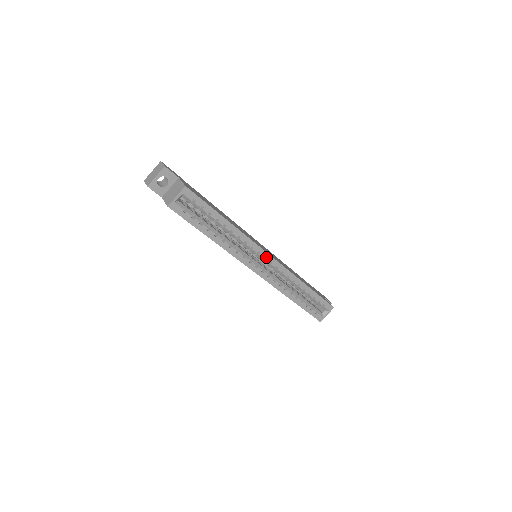
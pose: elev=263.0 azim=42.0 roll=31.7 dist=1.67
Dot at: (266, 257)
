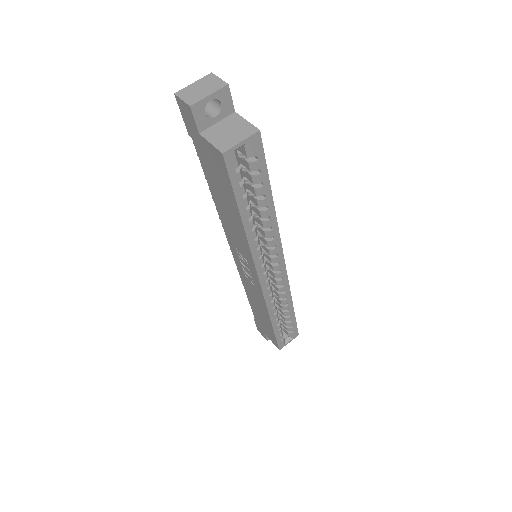
Dot at: (280, 263)
